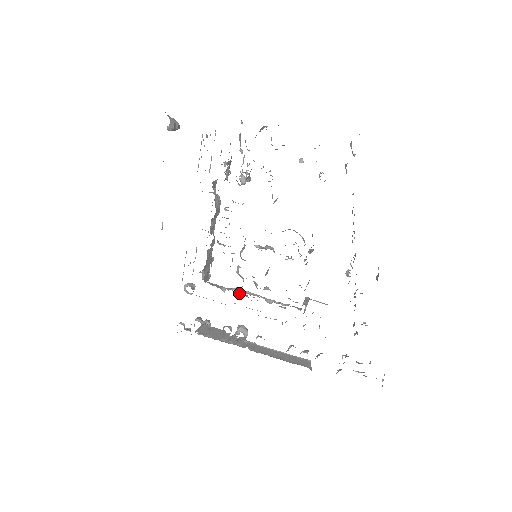
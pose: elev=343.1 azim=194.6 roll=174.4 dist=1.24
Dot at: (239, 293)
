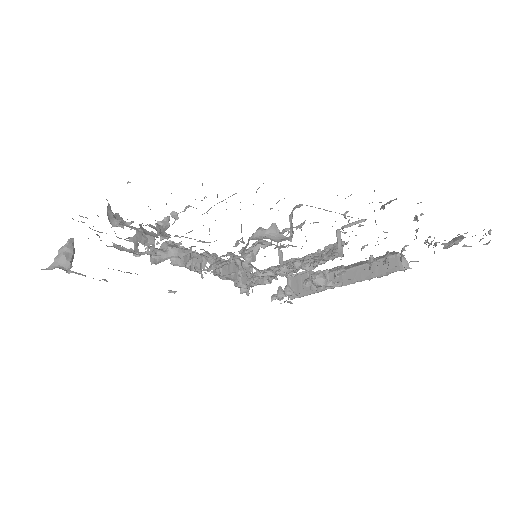
Dot at: occluded
